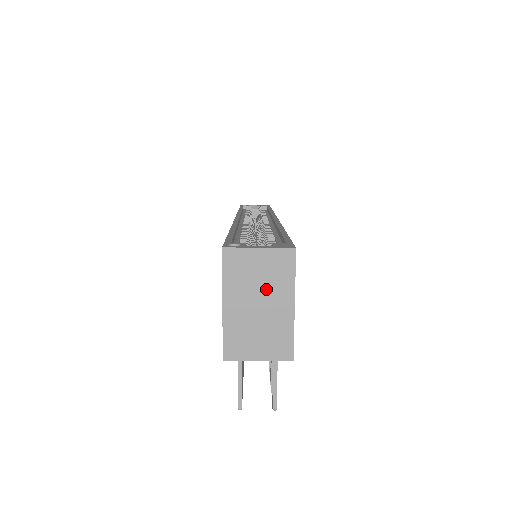
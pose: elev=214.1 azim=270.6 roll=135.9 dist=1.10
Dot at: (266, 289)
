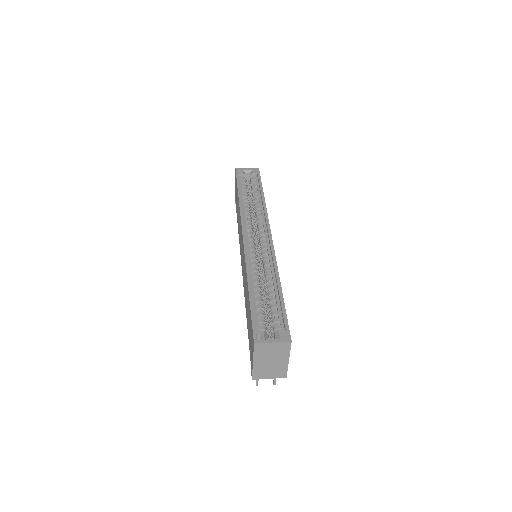
Dot at: (275, 356)
